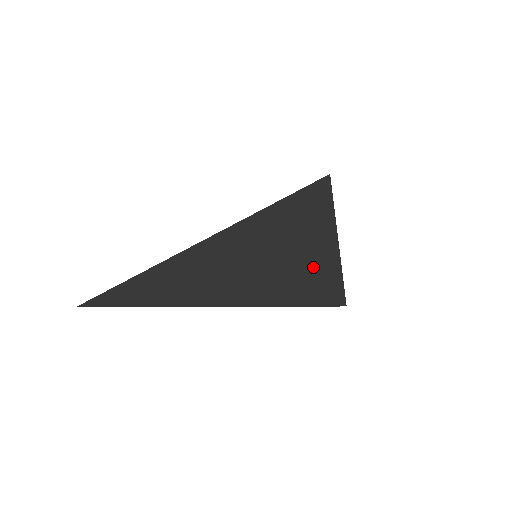
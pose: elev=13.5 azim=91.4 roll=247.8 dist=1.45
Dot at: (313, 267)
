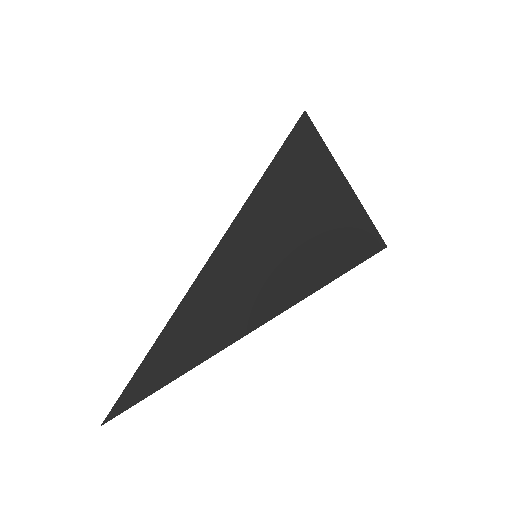
Dot at: (325, 225)
